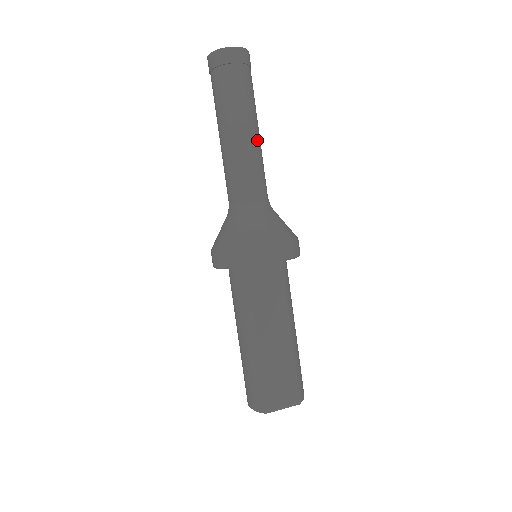
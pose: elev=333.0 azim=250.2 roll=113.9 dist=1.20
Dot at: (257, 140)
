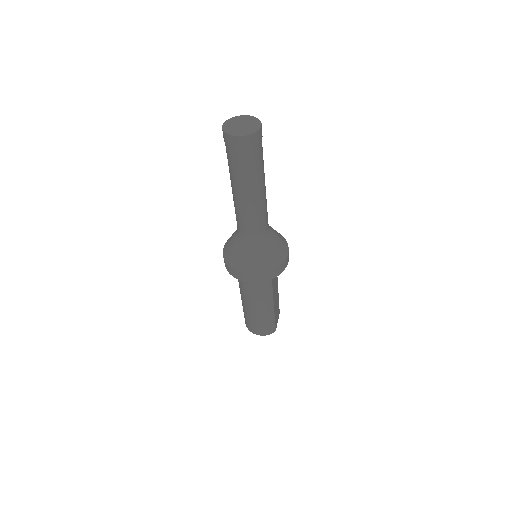
Dot at: occluded
